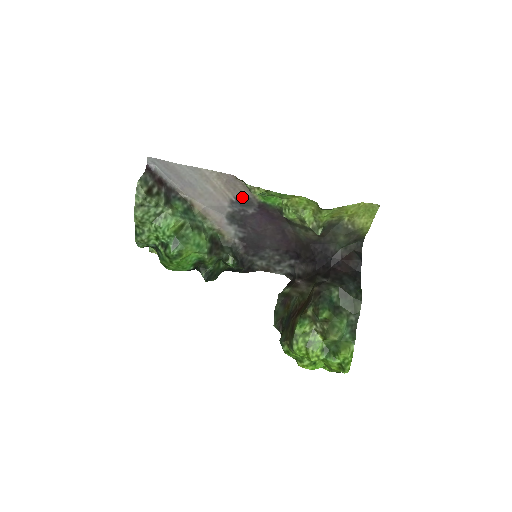
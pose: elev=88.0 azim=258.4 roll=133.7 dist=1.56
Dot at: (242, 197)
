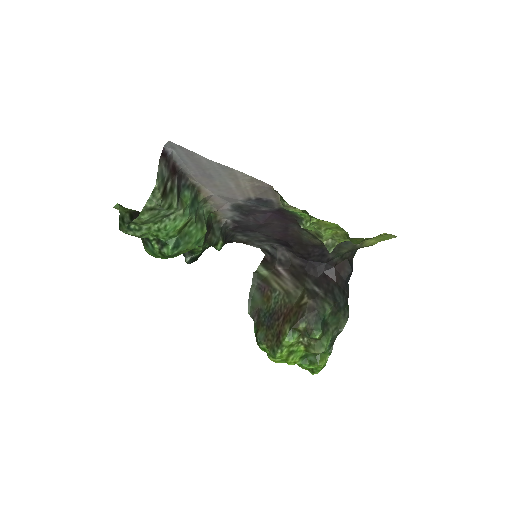
Dot at: (264, 199)
